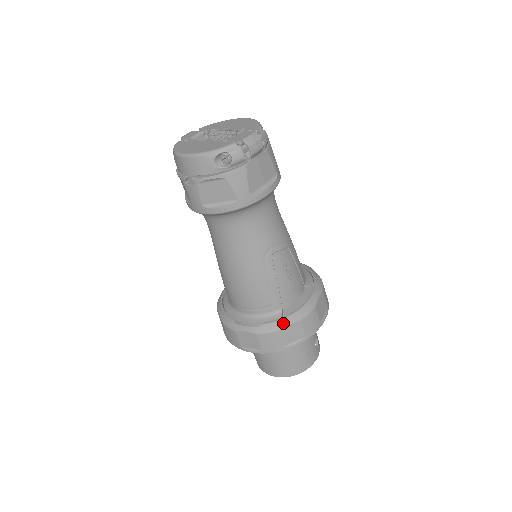
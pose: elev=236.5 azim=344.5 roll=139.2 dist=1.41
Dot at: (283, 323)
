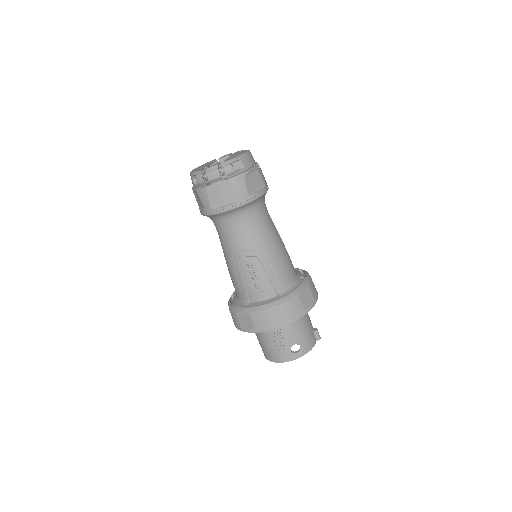
Dot at: (240, 310)
